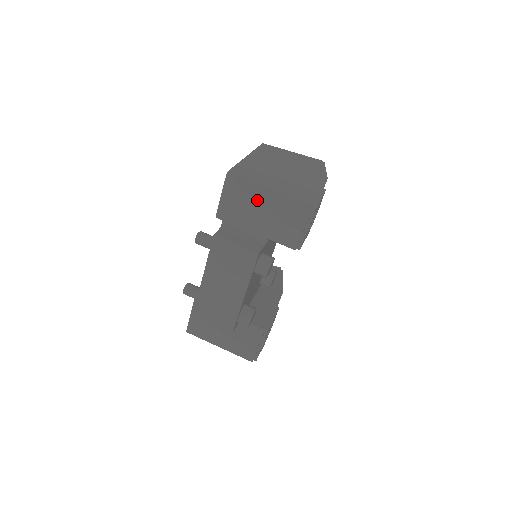
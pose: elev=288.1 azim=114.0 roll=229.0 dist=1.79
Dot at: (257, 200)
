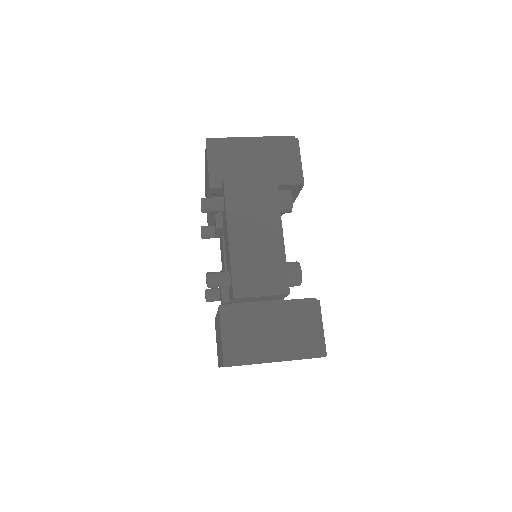
Dot at: (244, 152)
